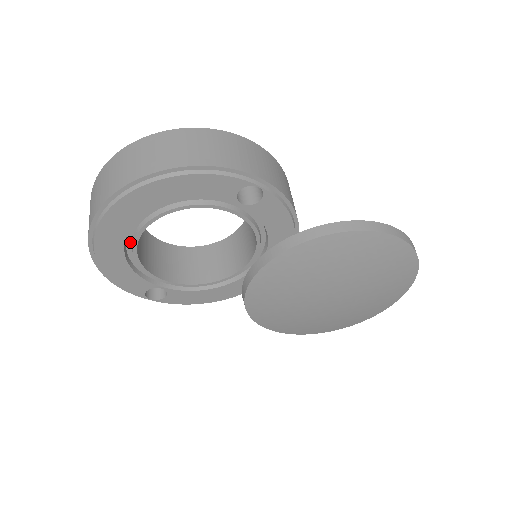
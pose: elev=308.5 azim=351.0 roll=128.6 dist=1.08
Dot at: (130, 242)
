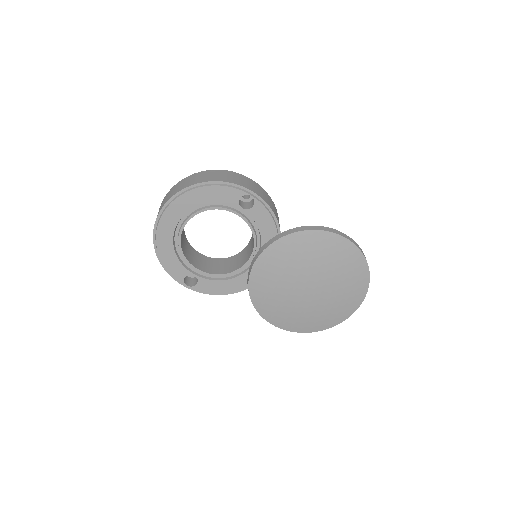
Dot at: (177, 235)
